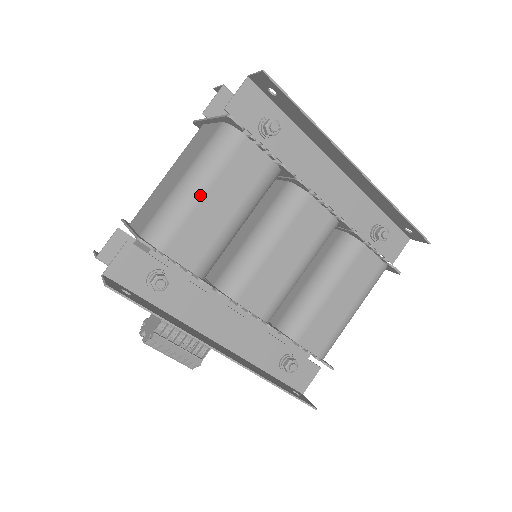
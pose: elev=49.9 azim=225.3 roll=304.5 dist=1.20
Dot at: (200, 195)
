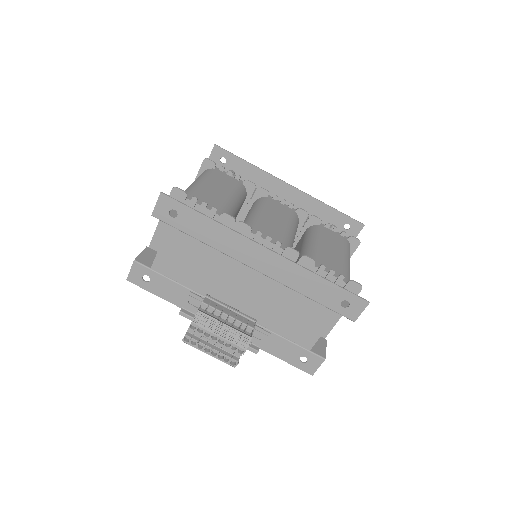
Dot at: (203, 184)
